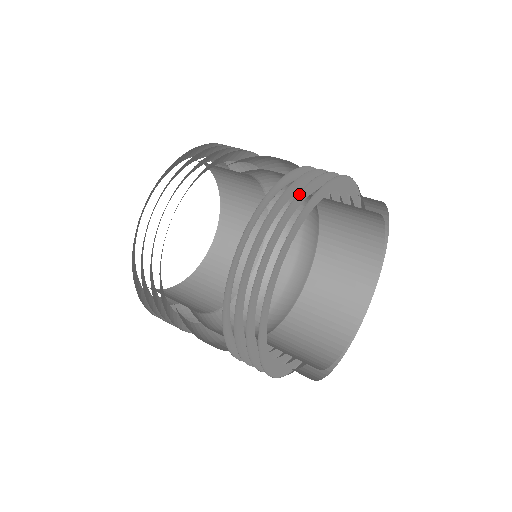
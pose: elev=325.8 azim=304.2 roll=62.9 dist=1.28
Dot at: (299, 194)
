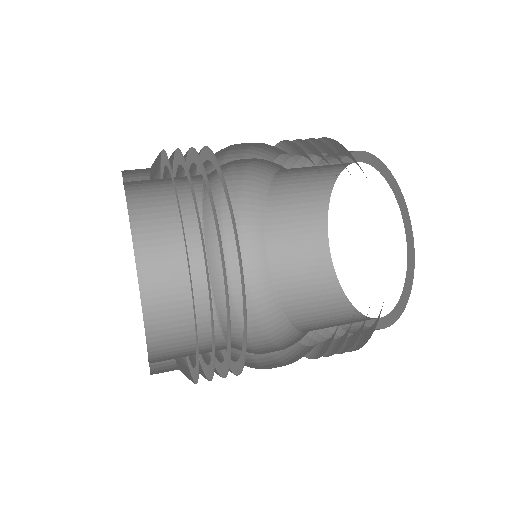
Dot at: occluded
